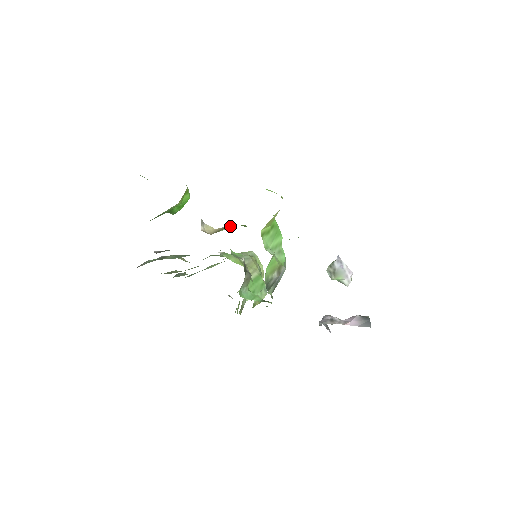
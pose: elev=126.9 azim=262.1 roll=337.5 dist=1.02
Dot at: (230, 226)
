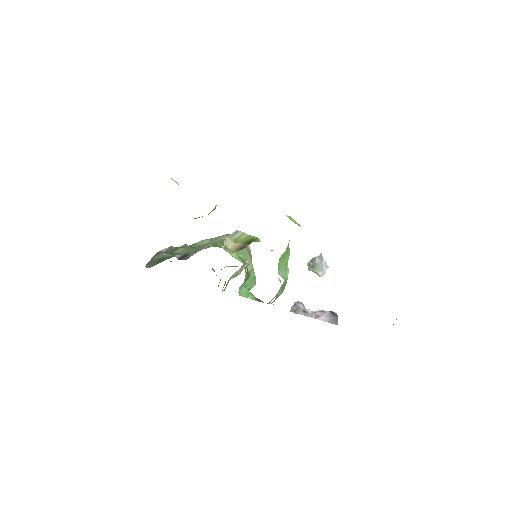
Dot at: (243, 233)
